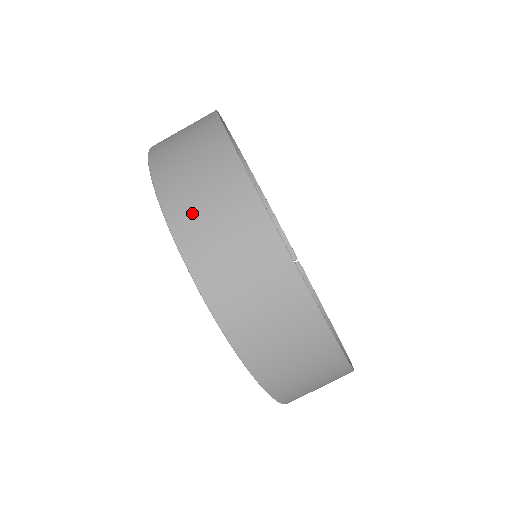
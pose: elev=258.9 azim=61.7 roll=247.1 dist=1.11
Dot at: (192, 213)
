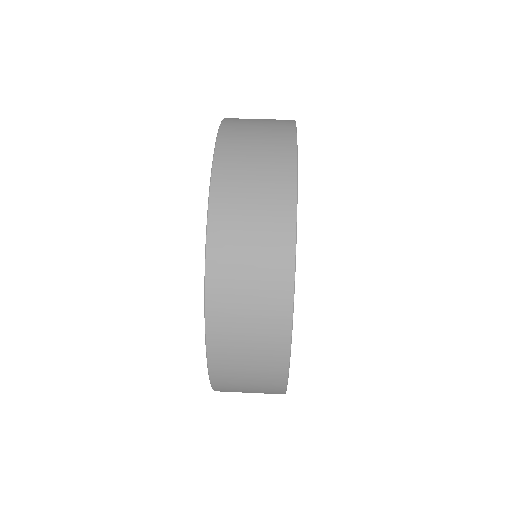
Dot at: occluded
